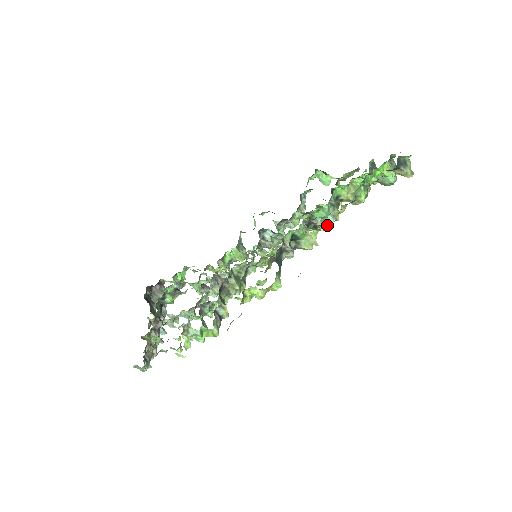
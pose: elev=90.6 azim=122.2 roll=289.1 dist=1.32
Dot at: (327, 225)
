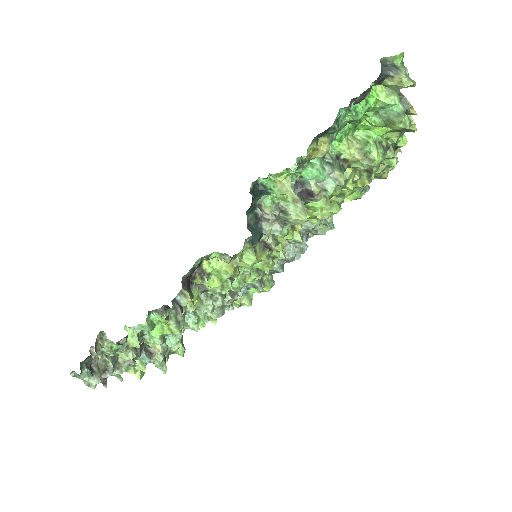
Dot at: (328, 192)
